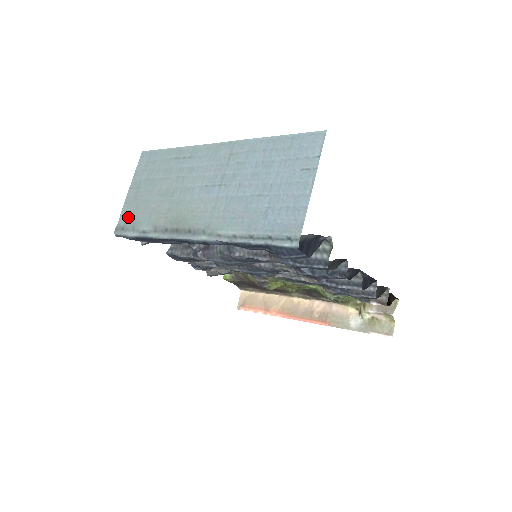
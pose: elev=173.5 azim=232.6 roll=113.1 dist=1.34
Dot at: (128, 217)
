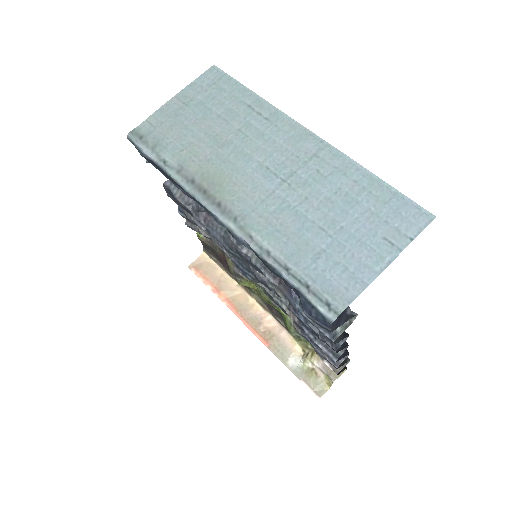
Dot at: (155, 129)
